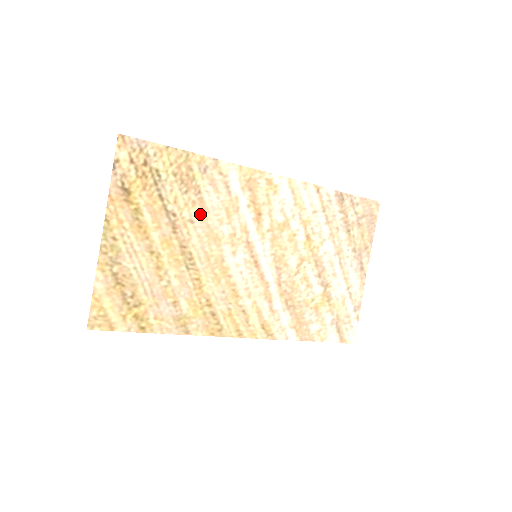
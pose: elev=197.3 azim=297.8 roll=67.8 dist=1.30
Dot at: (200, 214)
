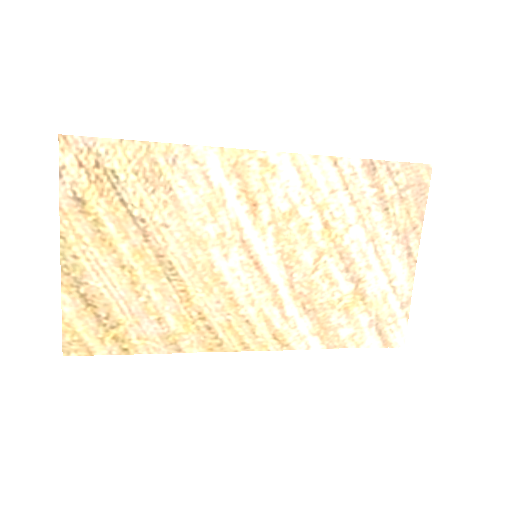
Dot at: (175, 215)
